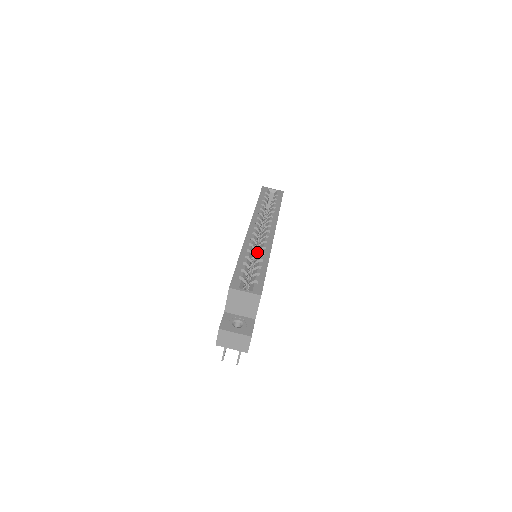
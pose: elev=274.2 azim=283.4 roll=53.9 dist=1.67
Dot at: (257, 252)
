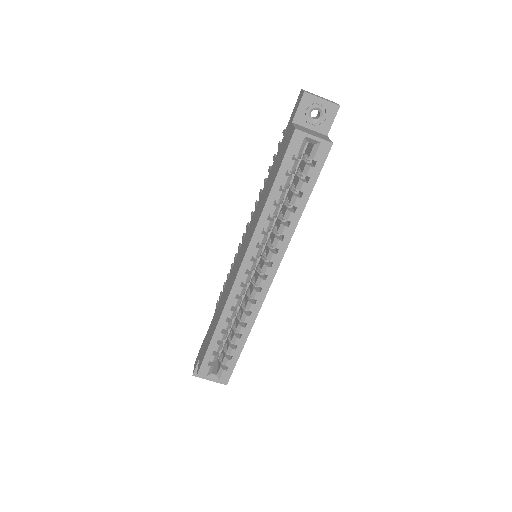
Dot at: (246, 293)
